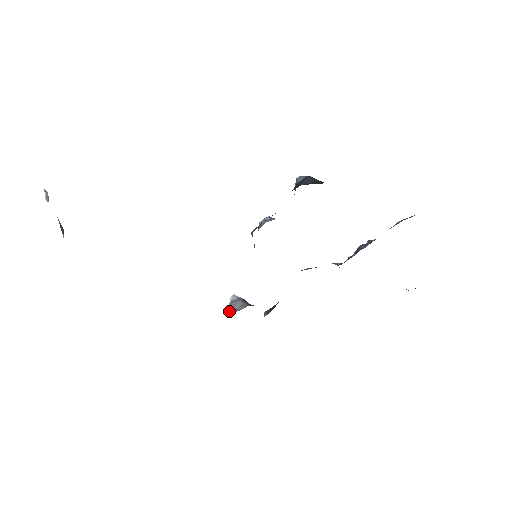
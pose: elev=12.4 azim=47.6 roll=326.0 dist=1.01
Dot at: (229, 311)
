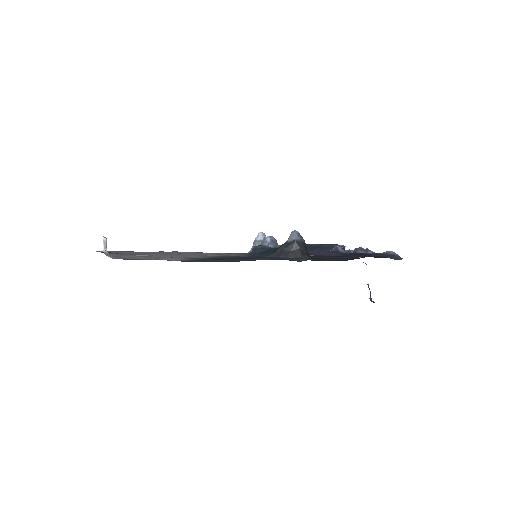
Dot at: (252, 246)
